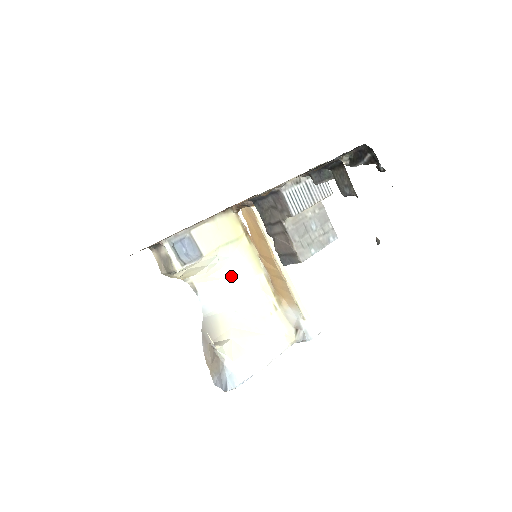
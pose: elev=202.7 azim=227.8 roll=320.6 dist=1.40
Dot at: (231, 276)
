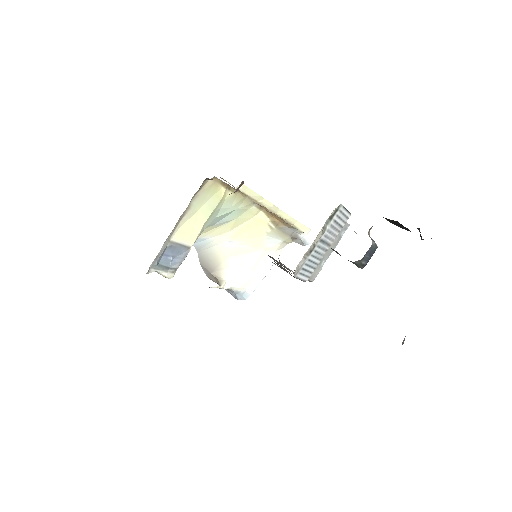
Dot at: (219, 222)
